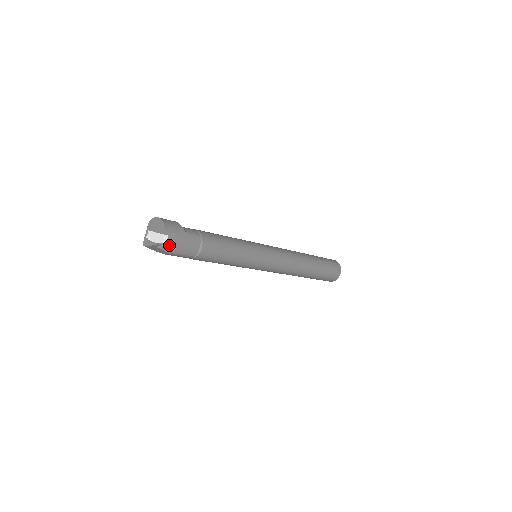
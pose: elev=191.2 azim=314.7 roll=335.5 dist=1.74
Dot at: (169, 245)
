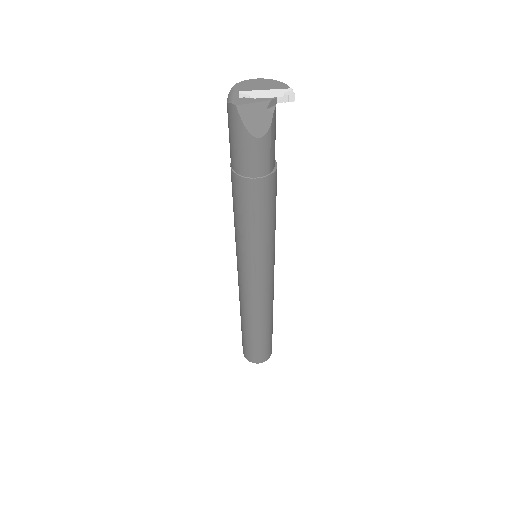
Dot at: (275, 118)
